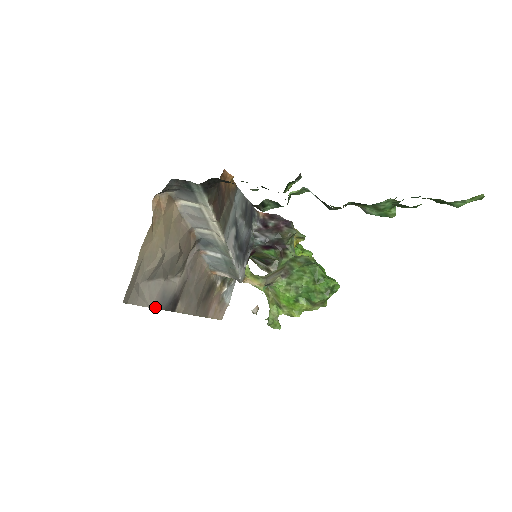
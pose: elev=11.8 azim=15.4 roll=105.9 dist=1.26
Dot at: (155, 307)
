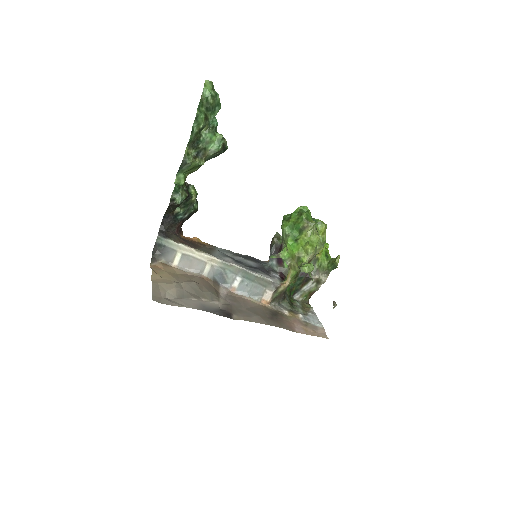
Dot at: (197, 309)
